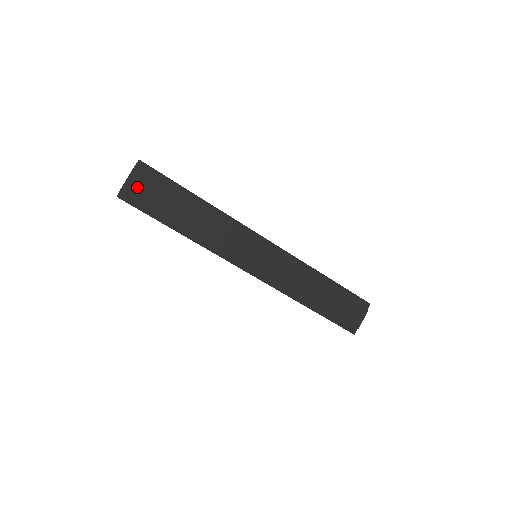
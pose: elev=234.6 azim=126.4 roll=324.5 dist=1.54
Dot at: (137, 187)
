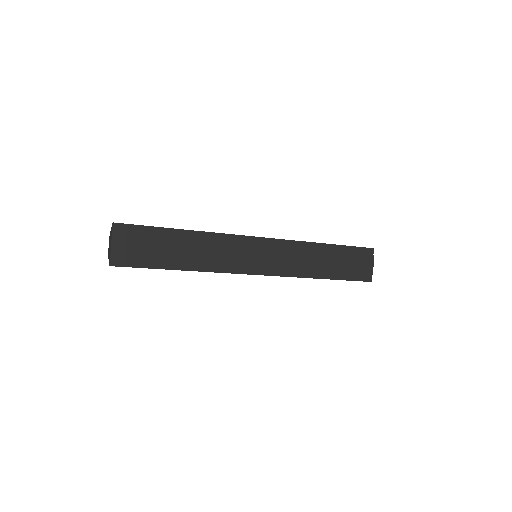
Dot at: (123, 248)
